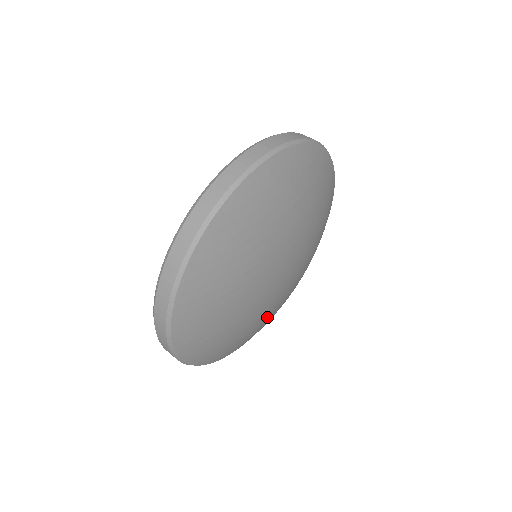
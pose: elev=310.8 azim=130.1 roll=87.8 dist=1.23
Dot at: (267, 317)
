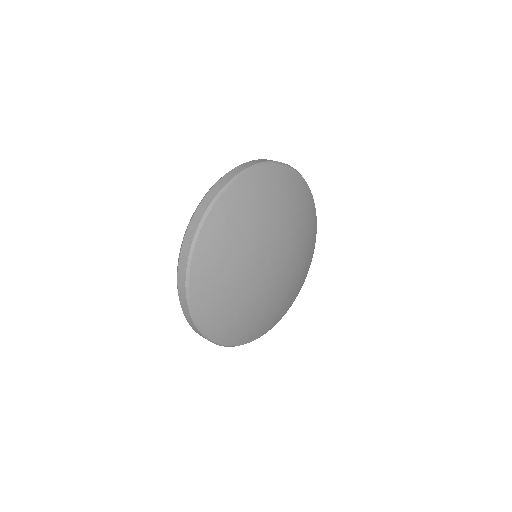
Dot at: (260, 311)
